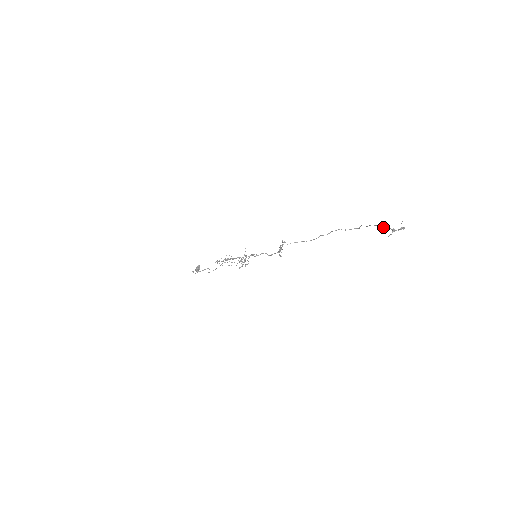
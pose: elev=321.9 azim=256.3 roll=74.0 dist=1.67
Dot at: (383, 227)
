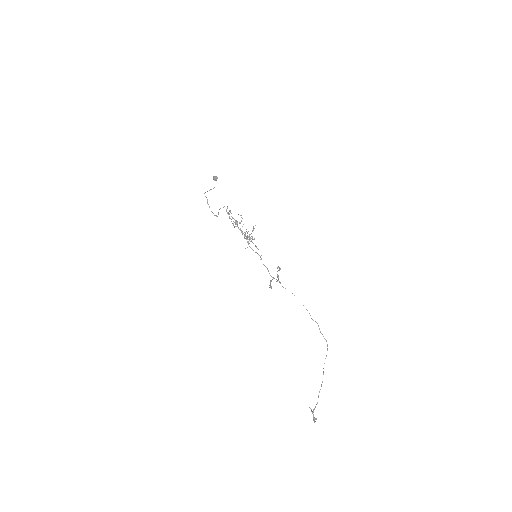
Dot at: (319, 392)
